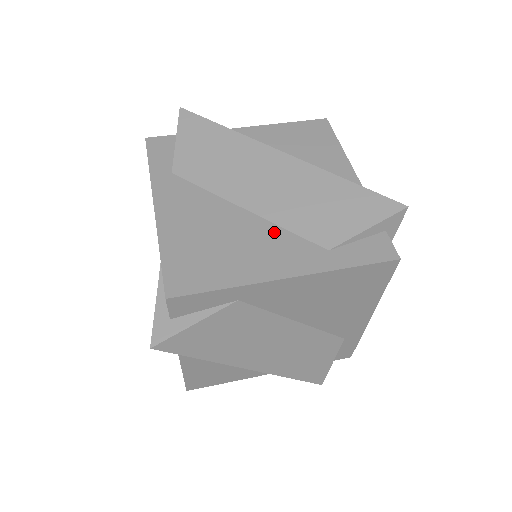
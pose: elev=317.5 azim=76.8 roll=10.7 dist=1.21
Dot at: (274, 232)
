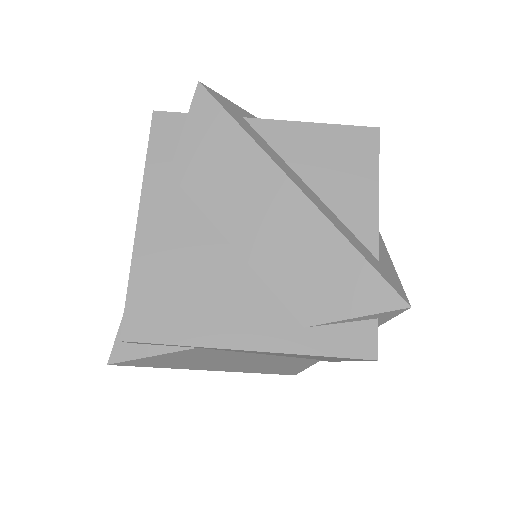
Dot at: (254, 287)
